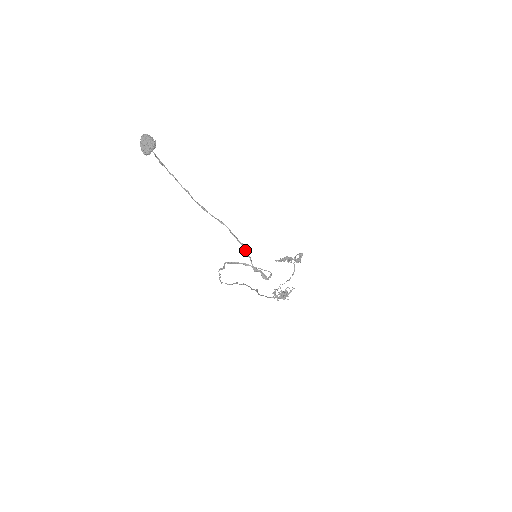
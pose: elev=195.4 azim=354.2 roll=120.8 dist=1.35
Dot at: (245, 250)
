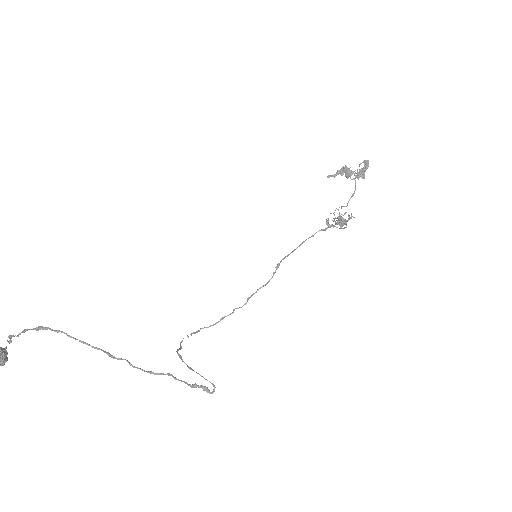
Dot at: (174, 378)
